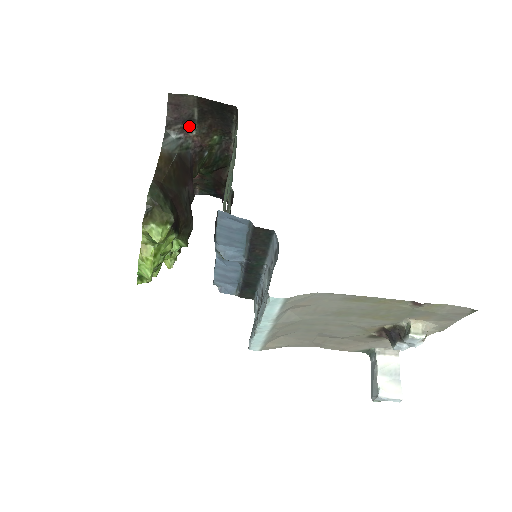
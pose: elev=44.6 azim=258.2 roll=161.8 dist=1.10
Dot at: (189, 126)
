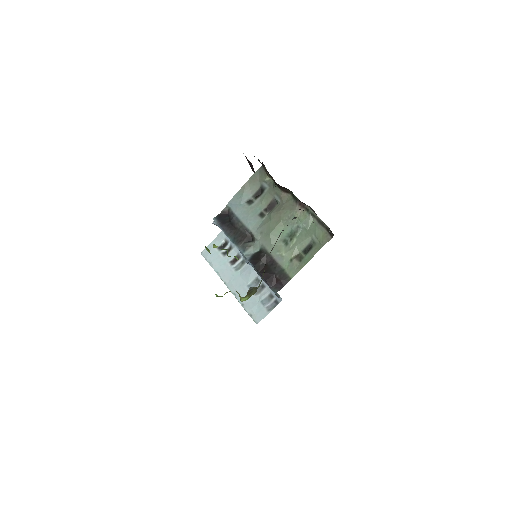
Dot at: occluded
